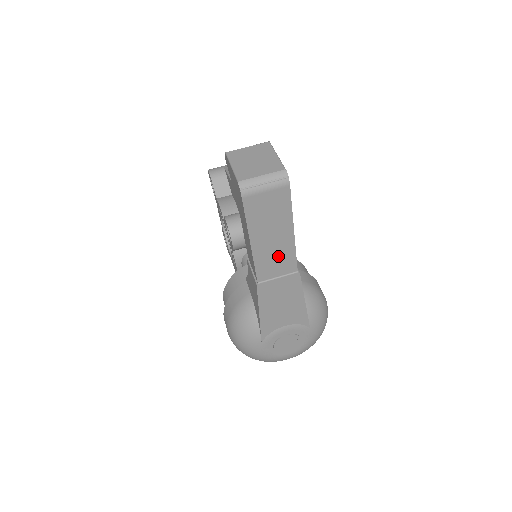
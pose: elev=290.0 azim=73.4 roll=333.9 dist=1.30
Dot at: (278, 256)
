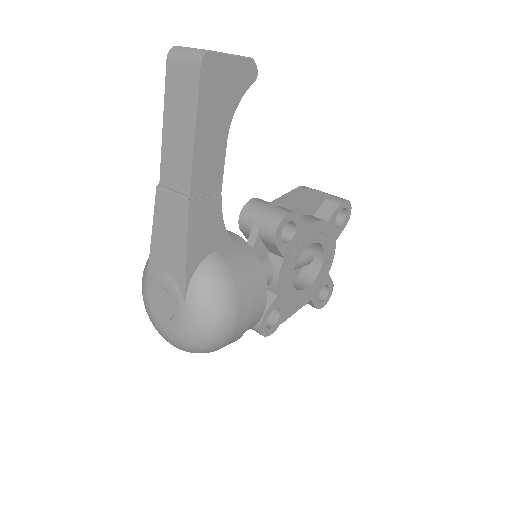
Dot at: (179, 161)
